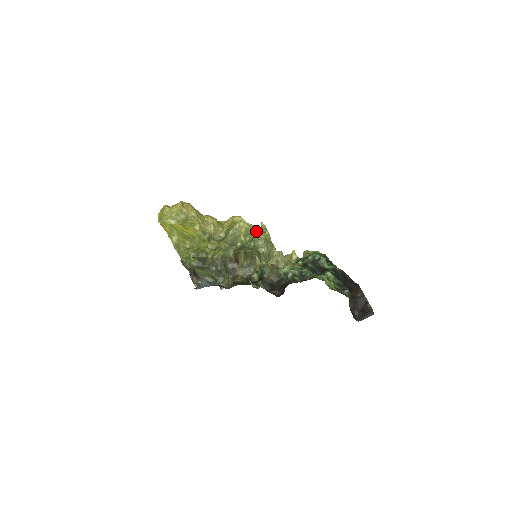
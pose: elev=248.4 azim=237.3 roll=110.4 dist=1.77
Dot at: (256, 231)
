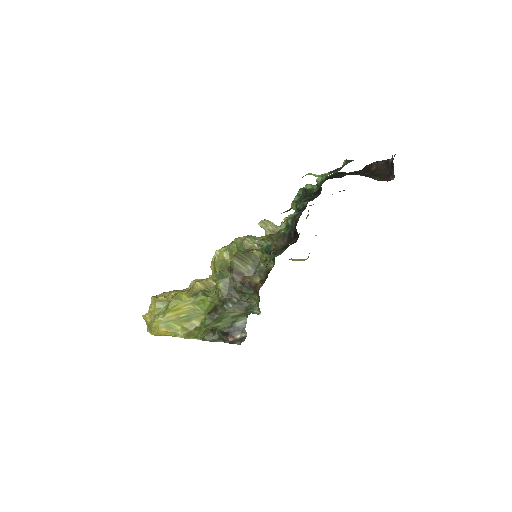
Dot at: (233, 241)
